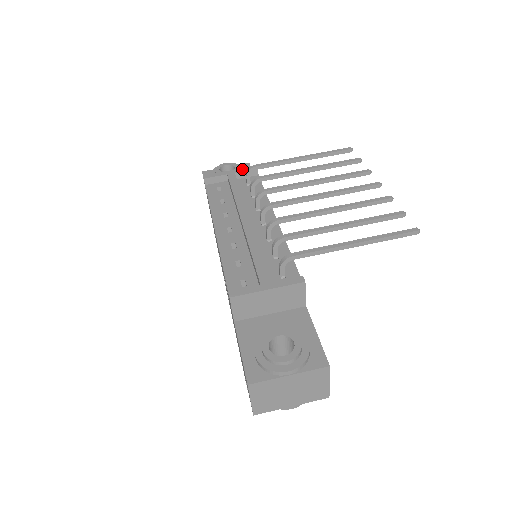
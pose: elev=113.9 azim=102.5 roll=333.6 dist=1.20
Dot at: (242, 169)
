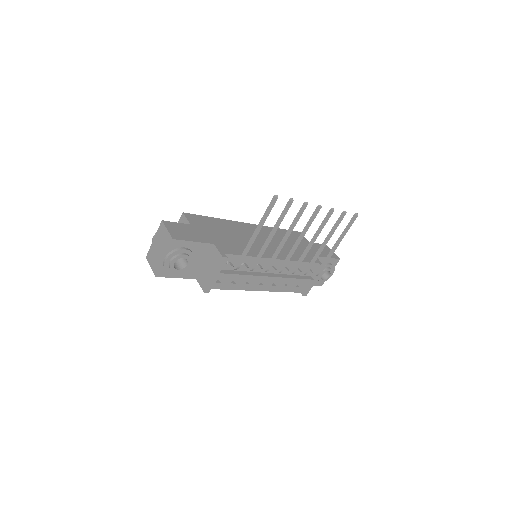
Dot at: (219, 268)
